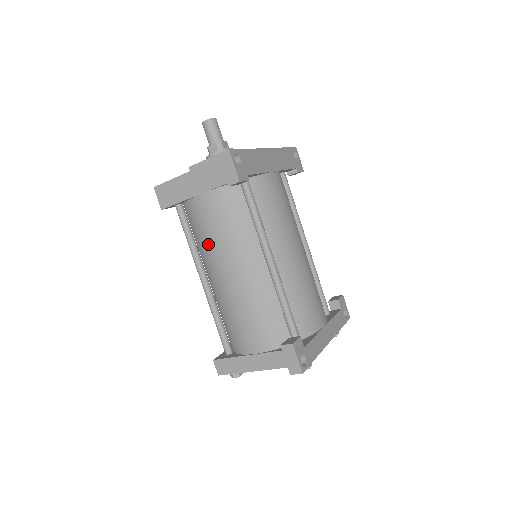
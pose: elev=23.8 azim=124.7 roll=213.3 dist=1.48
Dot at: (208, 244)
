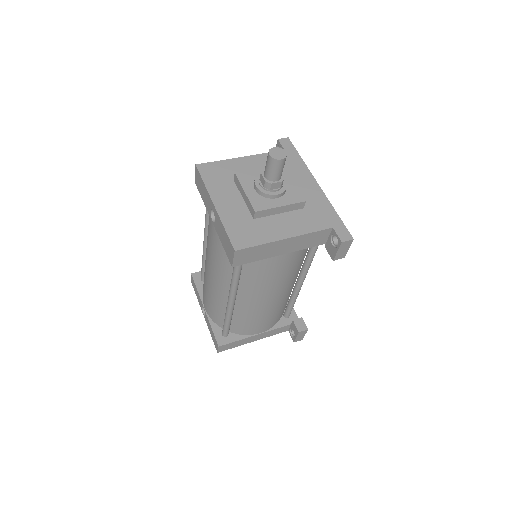
Dot at: (264, 283)
